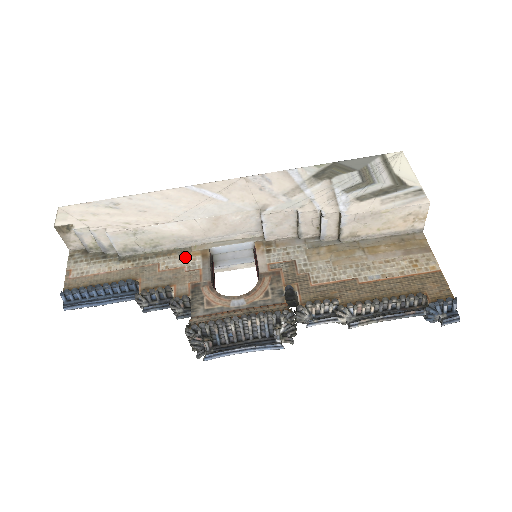
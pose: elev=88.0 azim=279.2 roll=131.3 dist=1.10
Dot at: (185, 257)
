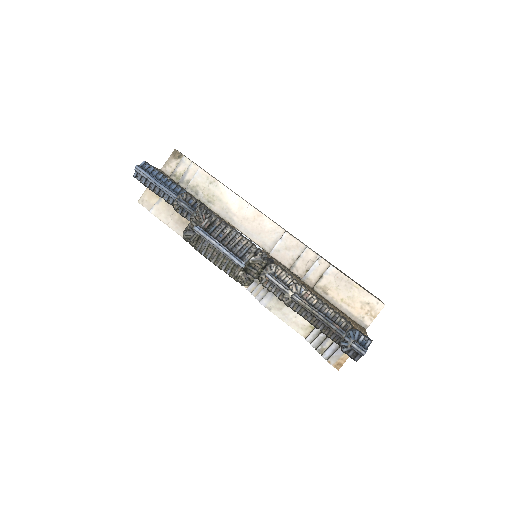
Dot at: (220, 217)
